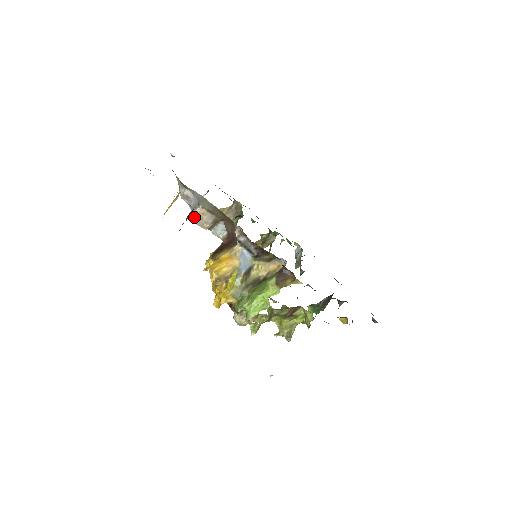
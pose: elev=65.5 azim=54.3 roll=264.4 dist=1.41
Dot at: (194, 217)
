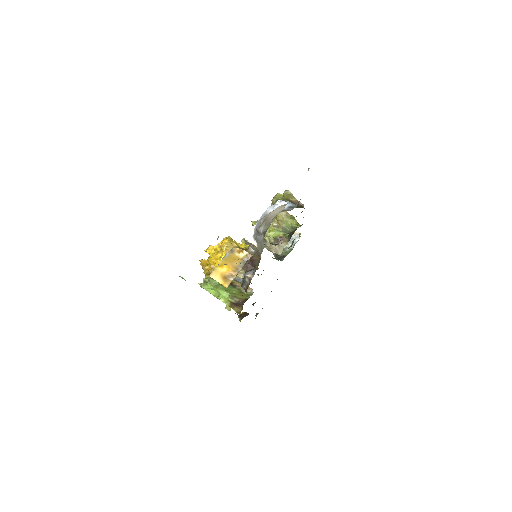
Dot at: (247, 241)
